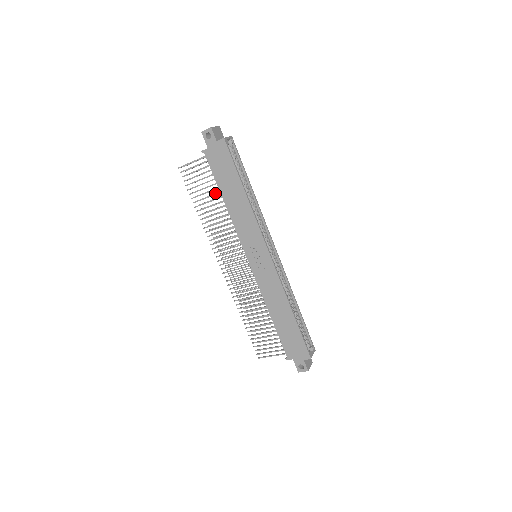
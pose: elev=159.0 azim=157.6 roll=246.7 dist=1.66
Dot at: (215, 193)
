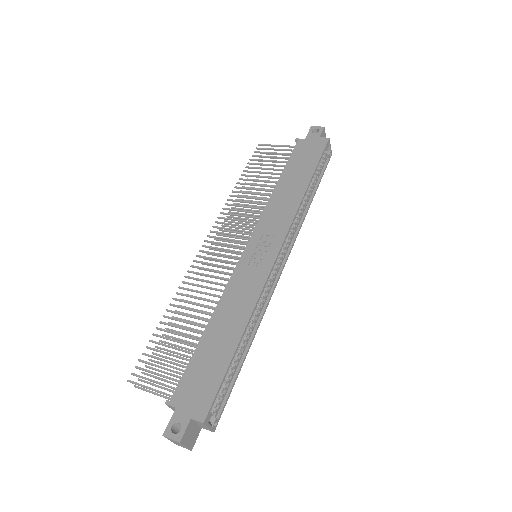
Dot at: occluded
